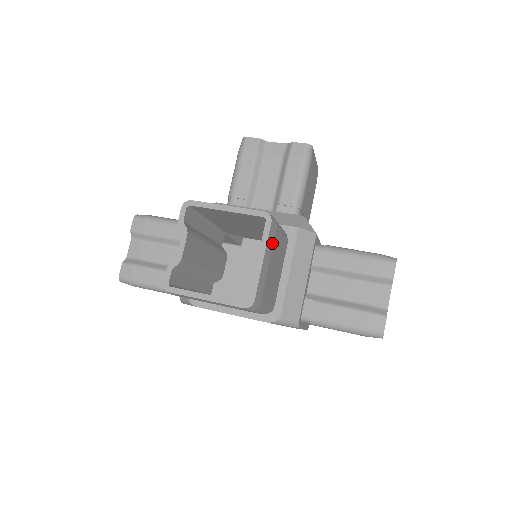
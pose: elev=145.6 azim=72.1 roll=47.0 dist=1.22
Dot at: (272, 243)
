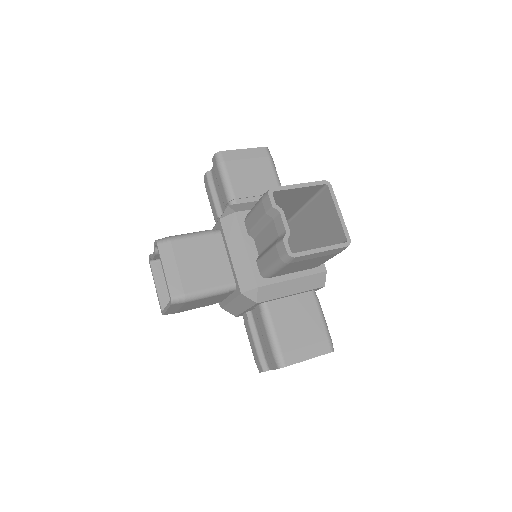
Dot at: (180, 306)
